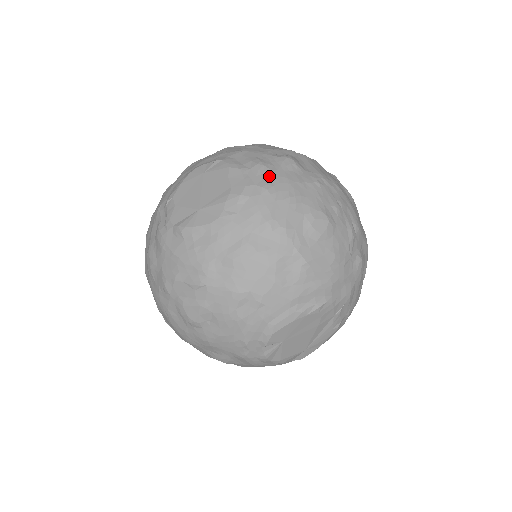
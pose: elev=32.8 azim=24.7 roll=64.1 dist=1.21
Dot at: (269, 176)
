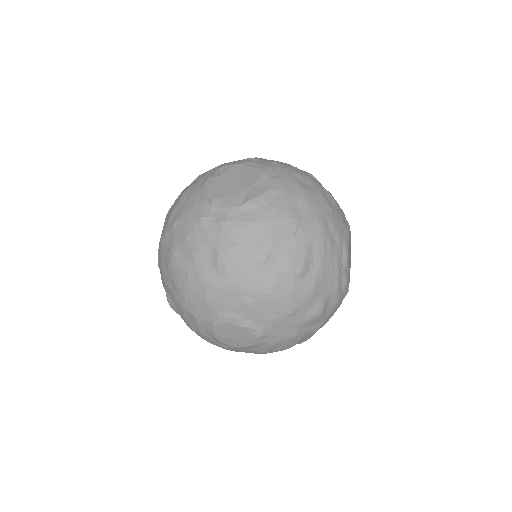
Dot at: (267, 160)
